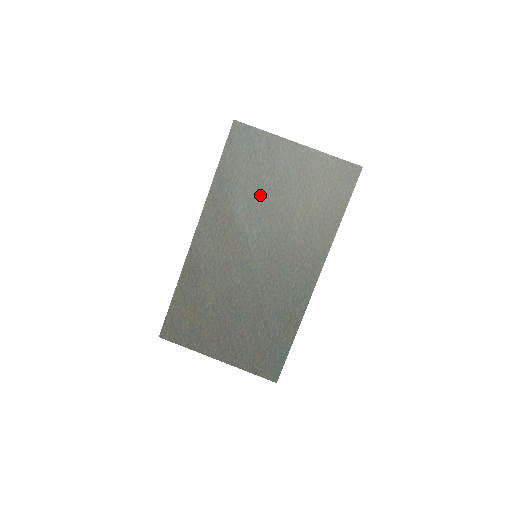
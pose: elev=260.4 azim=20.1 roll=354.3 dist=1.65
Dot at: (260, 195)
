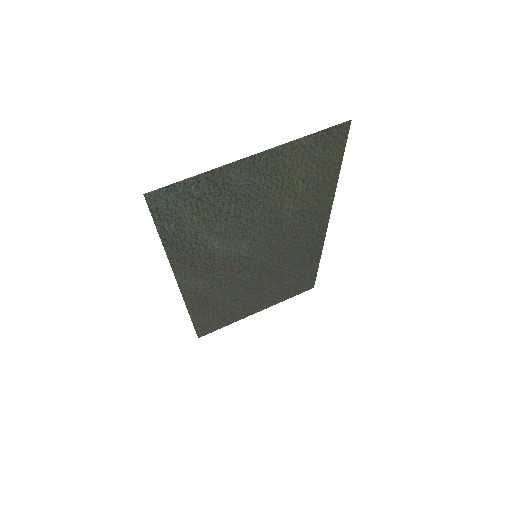
Dot at: (232, 223)
